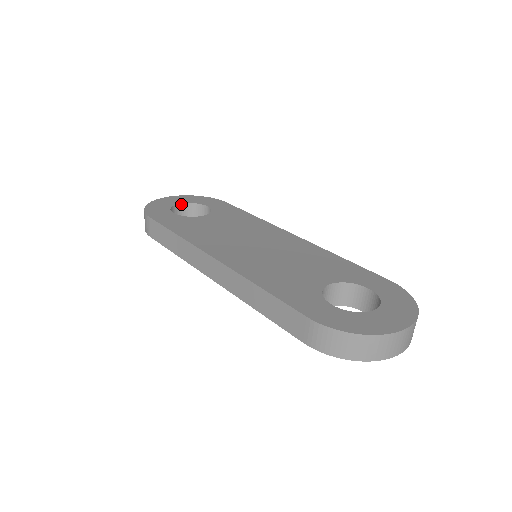
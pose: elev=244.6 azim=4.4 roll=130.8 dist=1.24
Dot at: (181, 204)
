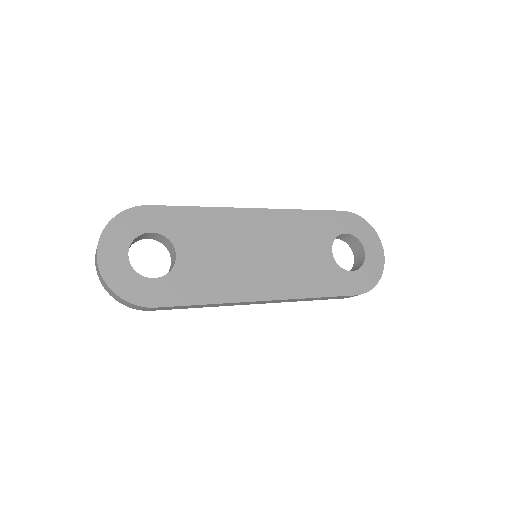
Dot at: occluded
